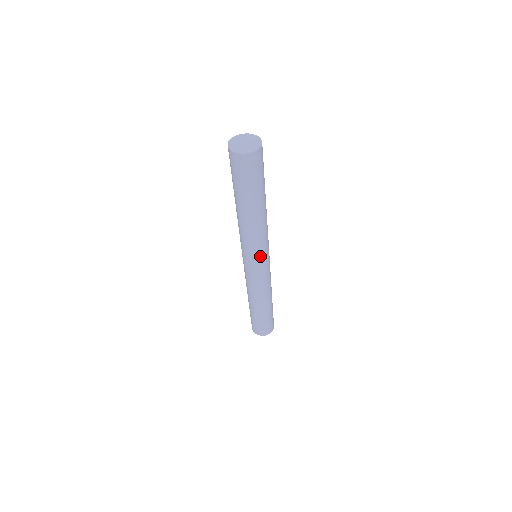
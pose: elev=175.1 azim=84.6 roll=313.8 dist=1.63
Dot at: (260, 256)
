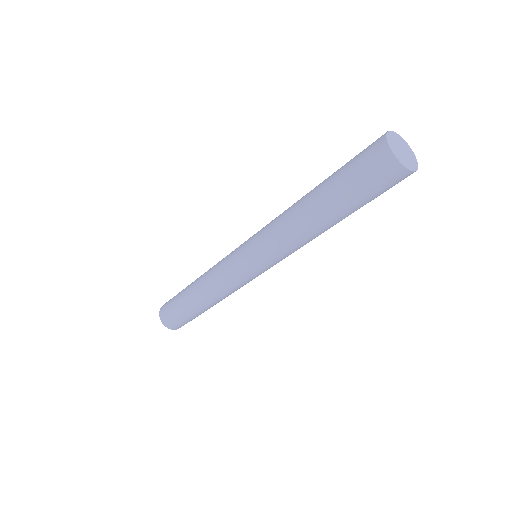
Dot at: (275, 264)
